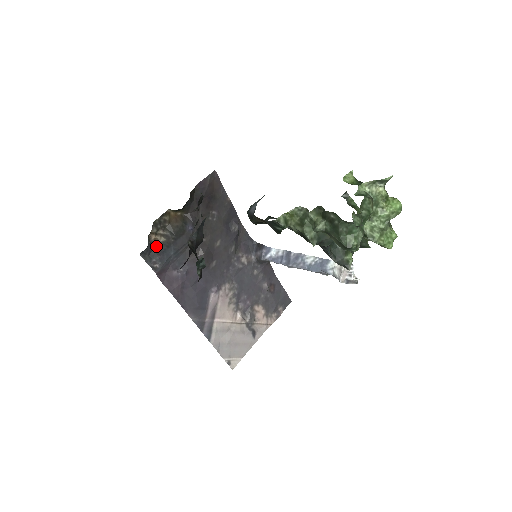
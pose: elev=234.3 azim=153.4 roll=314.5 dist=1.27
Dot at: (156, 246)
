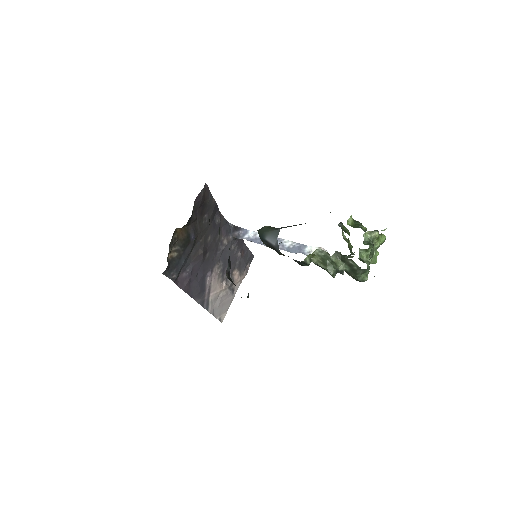
Dot at: (172, 262)
